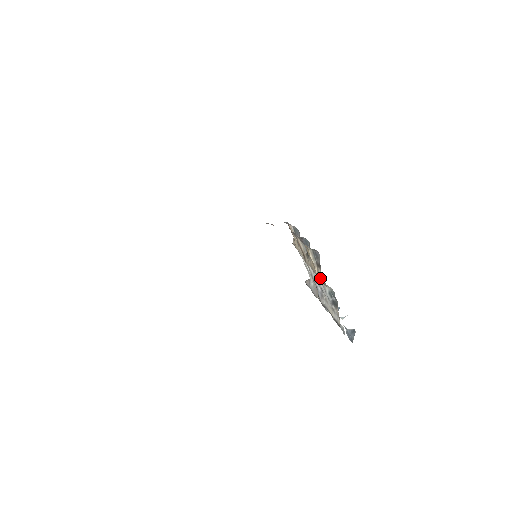
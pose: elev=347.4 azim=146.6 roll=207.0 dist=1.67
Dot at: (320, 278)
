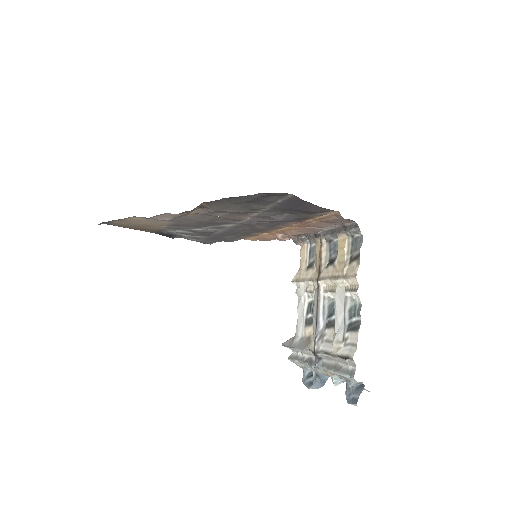
Dot at: (352, 275)
